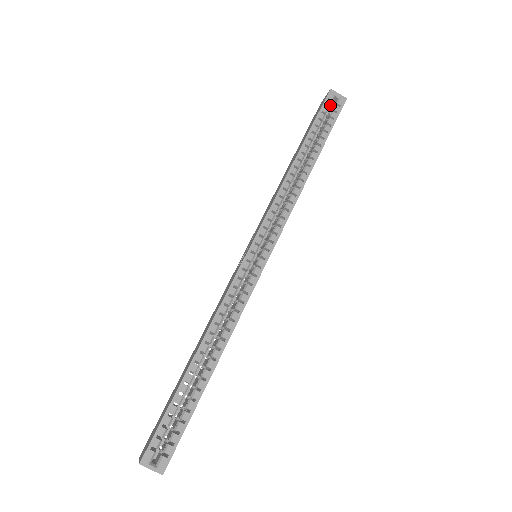
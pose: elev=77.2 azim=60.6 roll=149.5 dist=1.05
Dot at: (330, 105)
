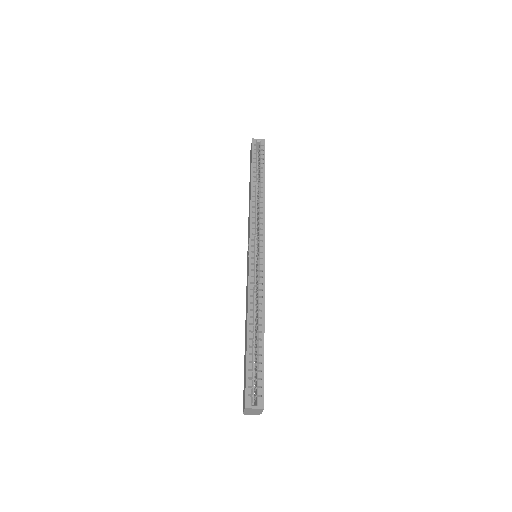
Dot at: (257, 149)
